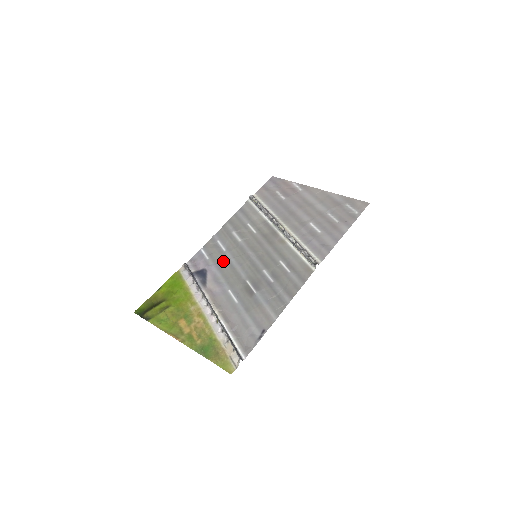
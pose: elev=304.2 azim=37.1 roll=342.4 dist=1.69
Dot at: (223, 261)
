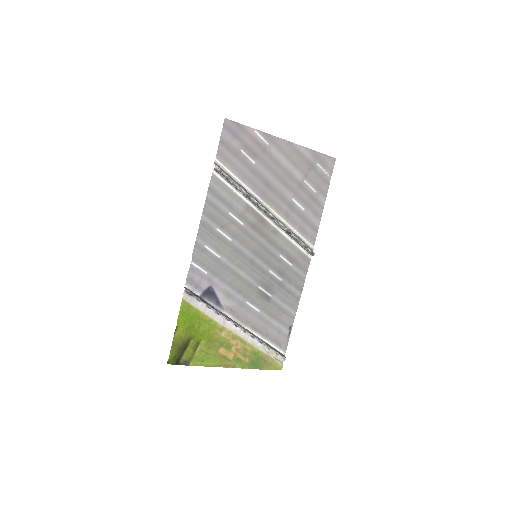
Dot at: (225, 272)
